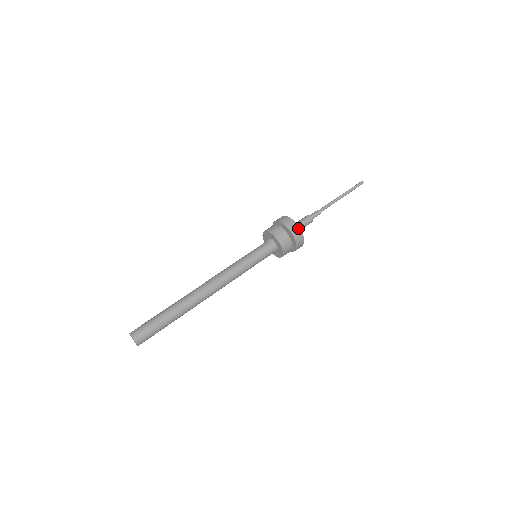
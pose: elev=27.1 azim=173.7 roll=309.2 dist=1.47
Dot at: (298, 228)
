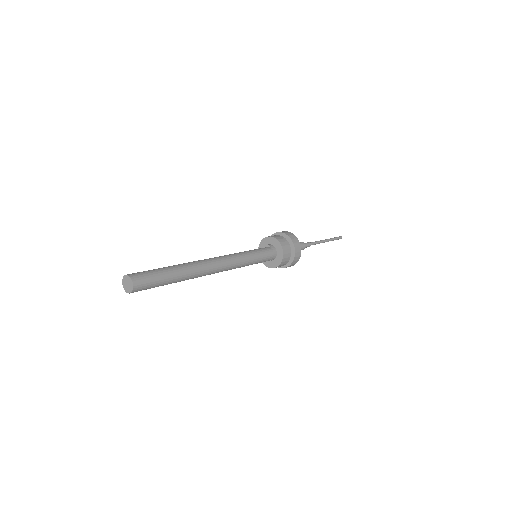
Dot at: (299, 258)
